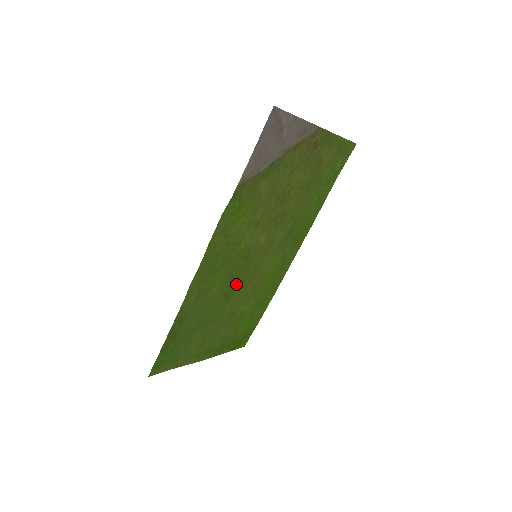
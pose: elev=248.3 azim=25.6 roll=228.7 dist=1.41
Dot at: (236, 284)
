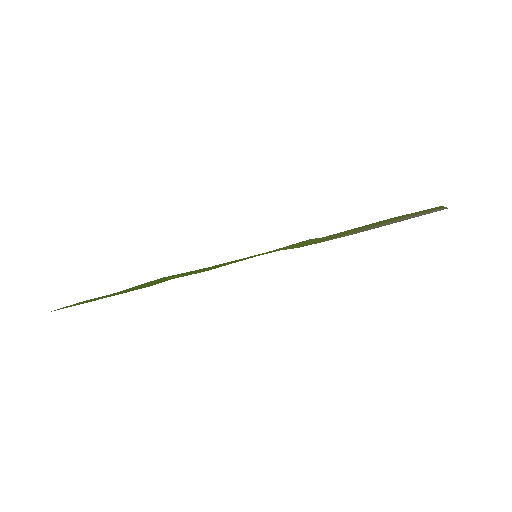
Dot at: occluded
